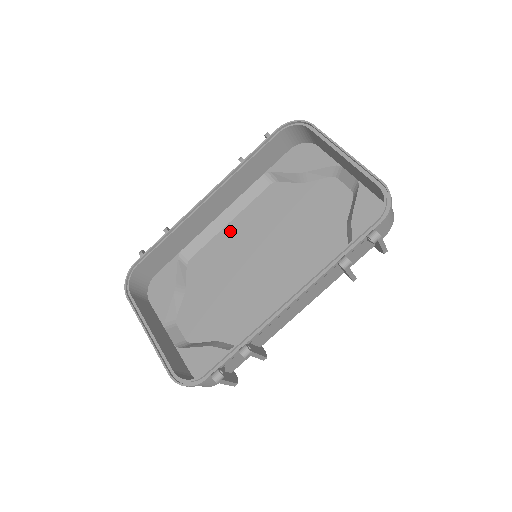
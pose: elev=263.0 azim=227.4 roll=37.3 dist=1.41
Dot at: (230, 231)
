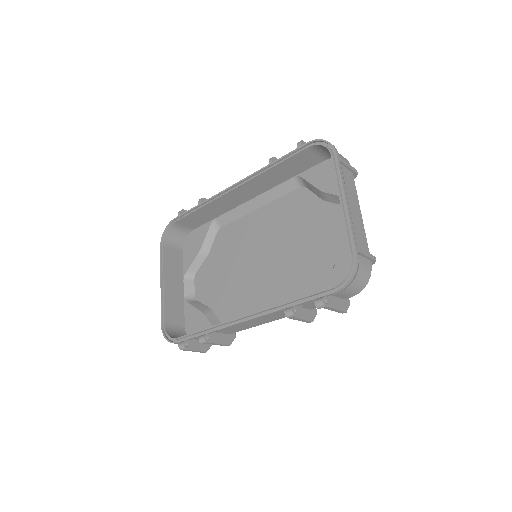
Dot at: (255, 218)
